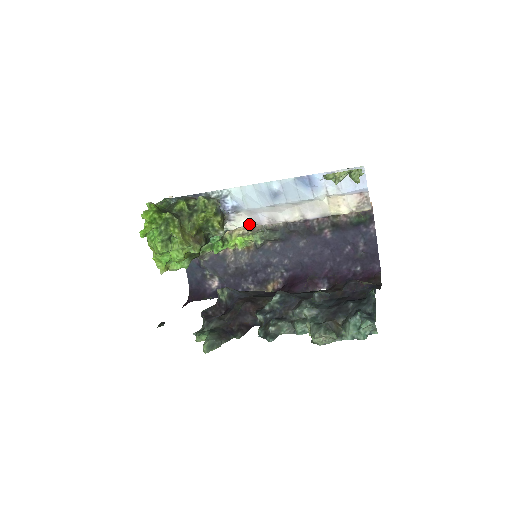
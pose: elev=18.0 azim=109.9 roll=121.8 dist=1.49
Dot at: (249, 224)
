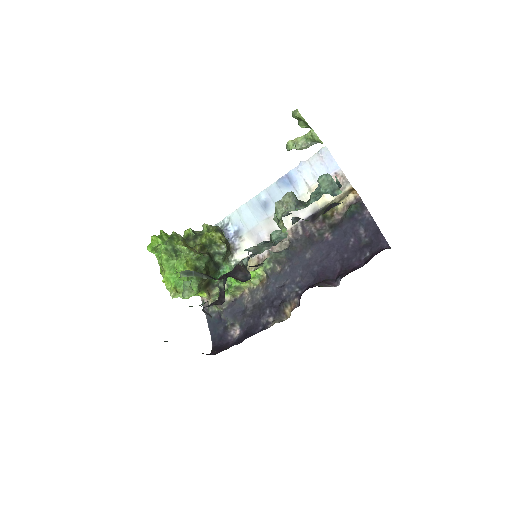
Dot at: occluded
